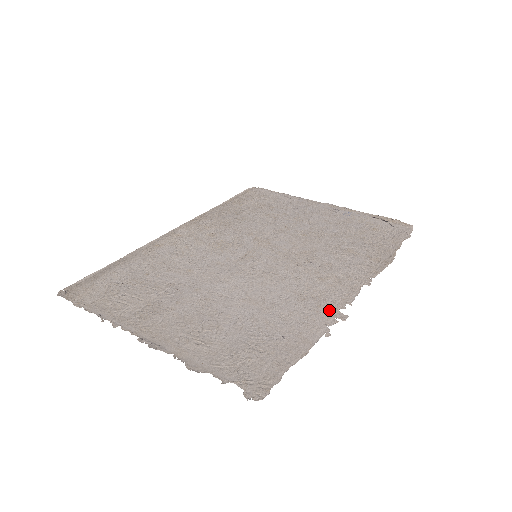
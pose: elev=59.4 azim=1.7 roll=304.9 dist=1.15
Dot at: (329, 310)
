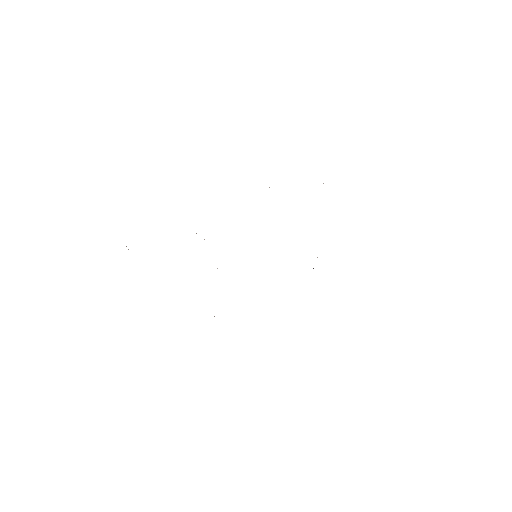
Dot at: occluded
